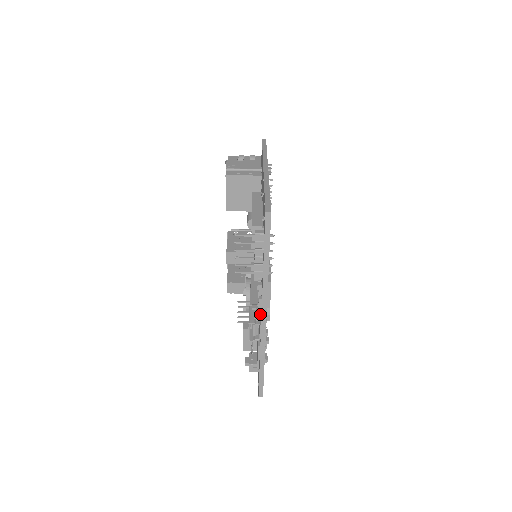
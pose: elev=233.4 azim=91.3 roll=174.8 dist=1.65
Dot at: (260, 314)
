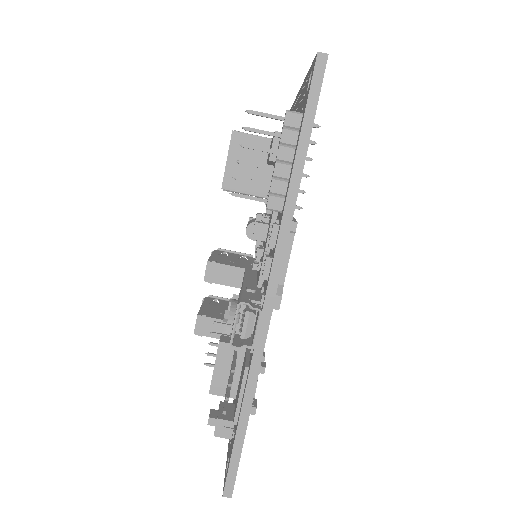
Dot at: (262, 293)
